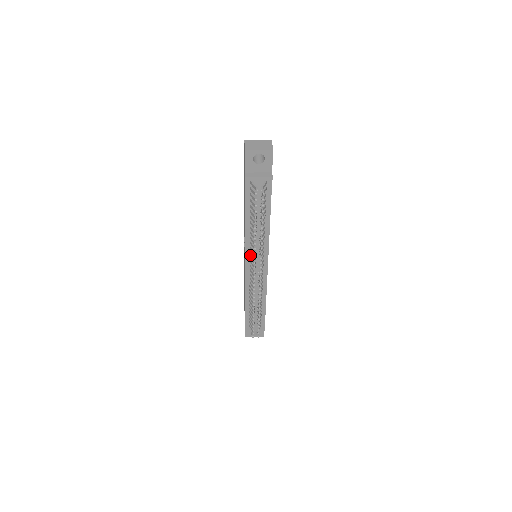
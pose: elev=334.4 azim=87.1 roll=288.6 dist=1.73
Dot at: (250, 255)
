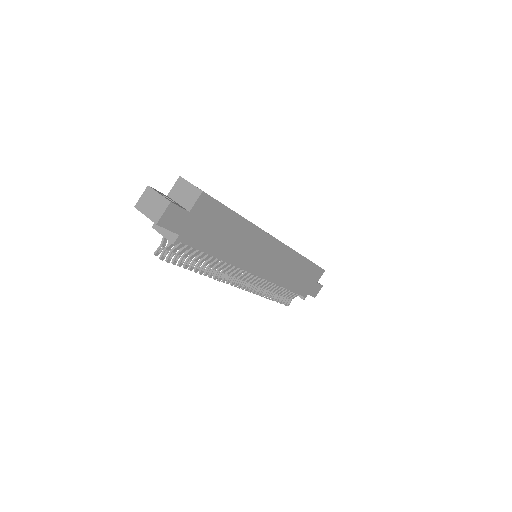
Dot at: occluded
